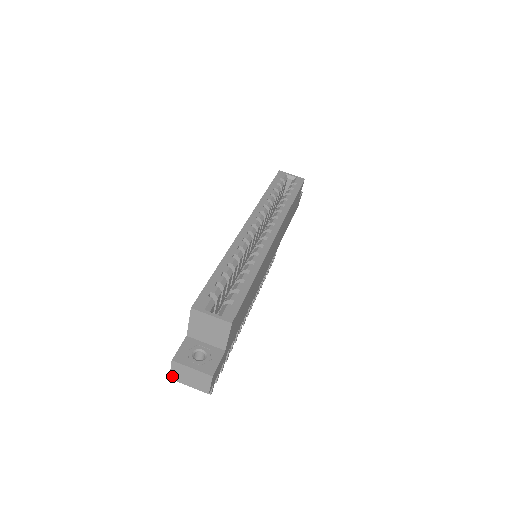
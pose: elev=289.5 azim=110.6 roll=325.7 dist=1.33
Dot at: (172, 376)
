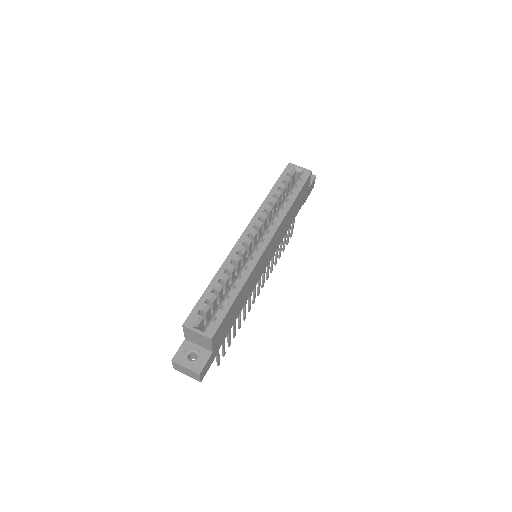
Dot at: (175, 368)
